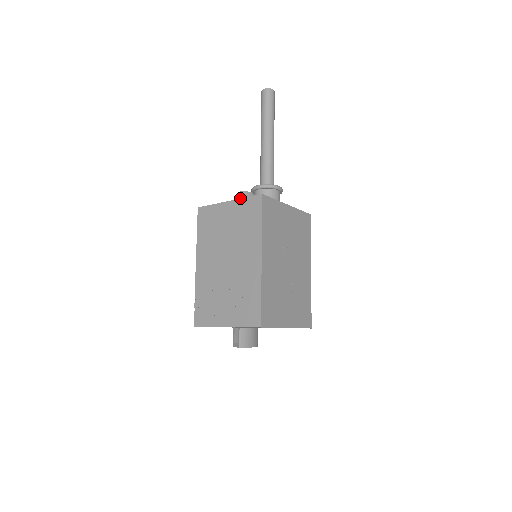
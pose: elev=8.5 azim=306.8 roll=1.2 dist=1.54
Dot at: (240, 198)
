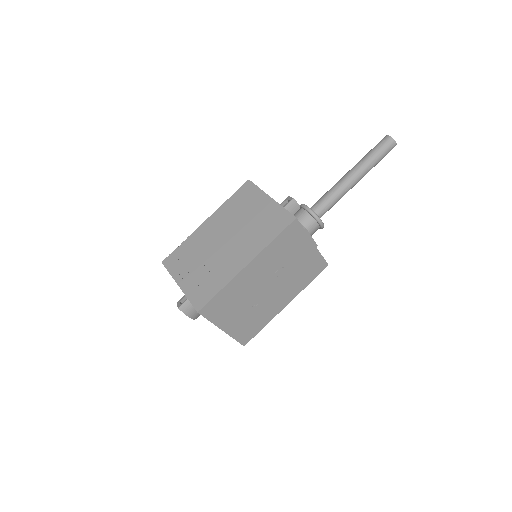
Dot at: occluded
